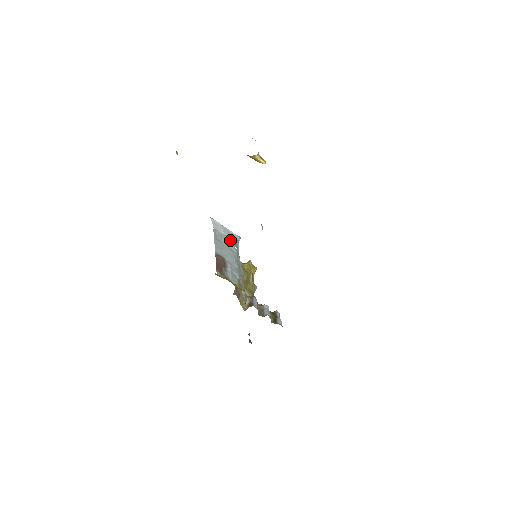
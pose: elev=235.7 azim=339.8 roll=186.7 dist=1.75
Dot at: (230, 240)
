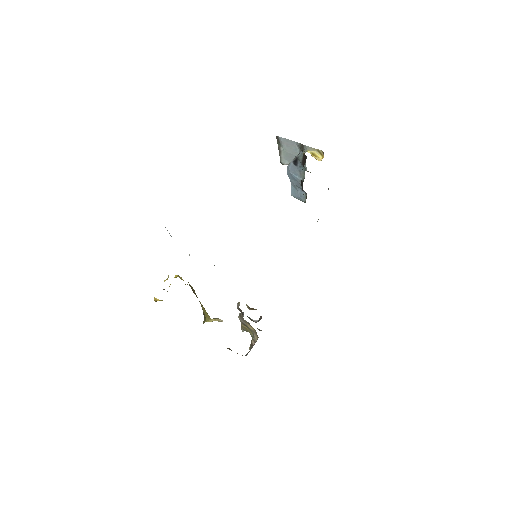
Dot at: occluded
